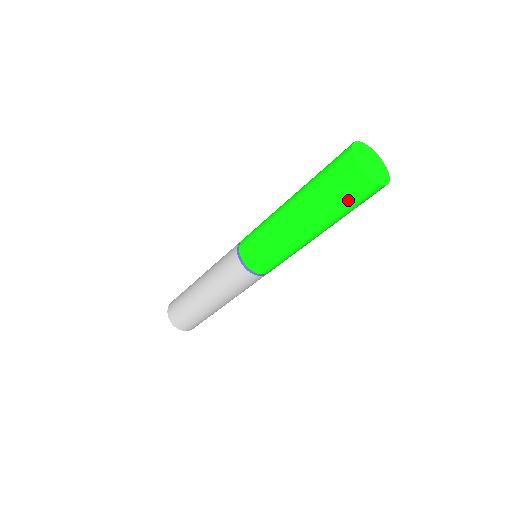
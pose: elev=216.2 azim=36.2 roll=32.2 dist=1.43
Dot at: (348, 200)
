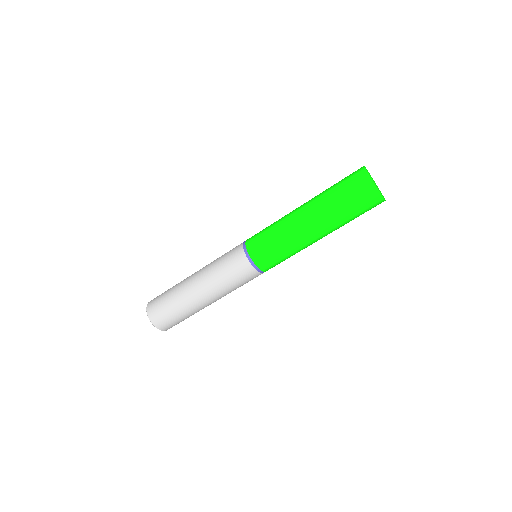
Dot at: (345, 187)
